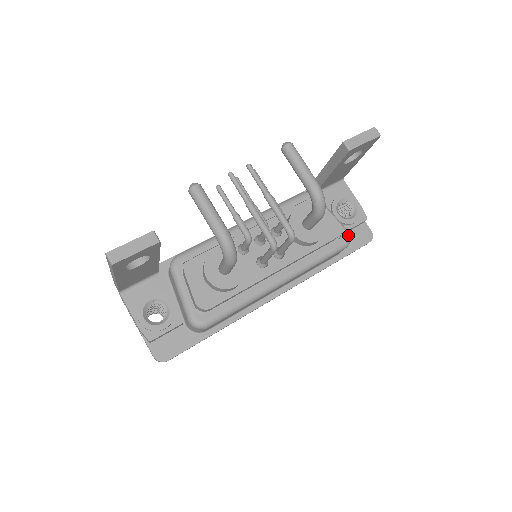
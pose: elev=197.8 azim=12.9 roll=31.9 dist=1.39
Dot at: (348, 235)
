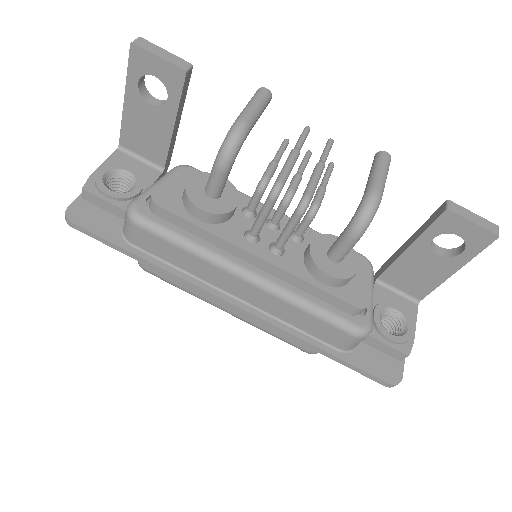
Dot at: (369, 326)
